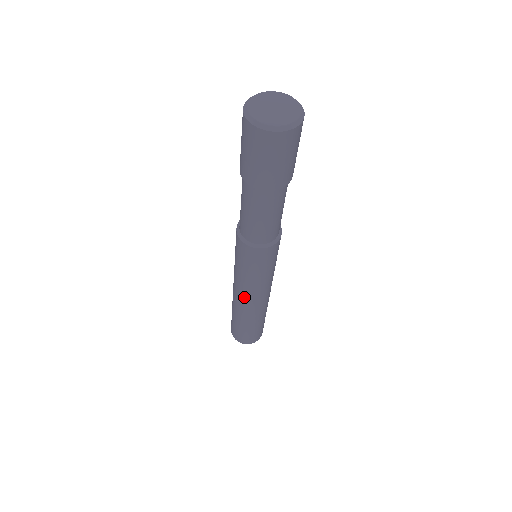
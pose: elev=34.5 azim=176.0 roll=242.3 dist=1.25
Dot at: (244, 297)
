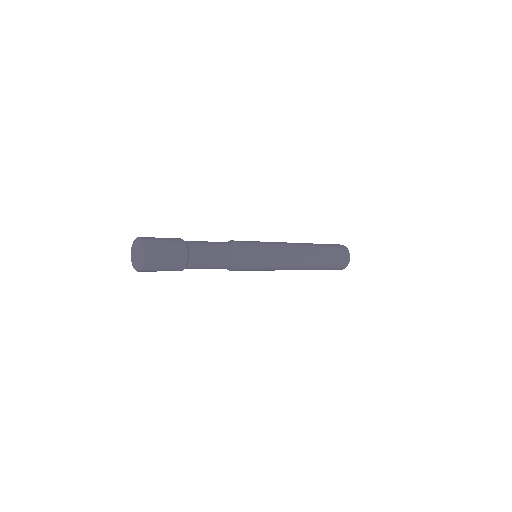
Dot at: occluded
